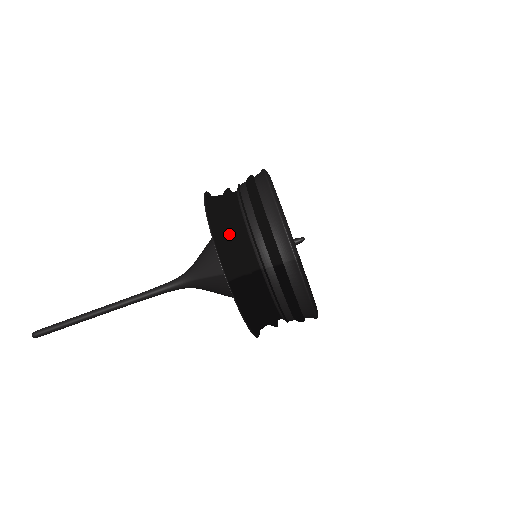
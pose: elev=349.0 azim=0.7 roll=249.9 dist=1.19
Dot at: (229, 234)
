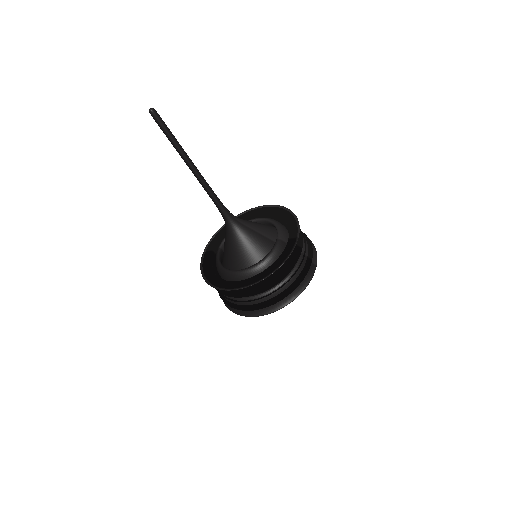
Dot at: occluded
